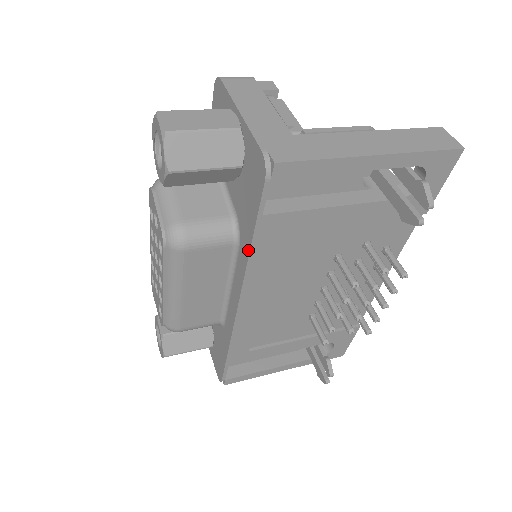
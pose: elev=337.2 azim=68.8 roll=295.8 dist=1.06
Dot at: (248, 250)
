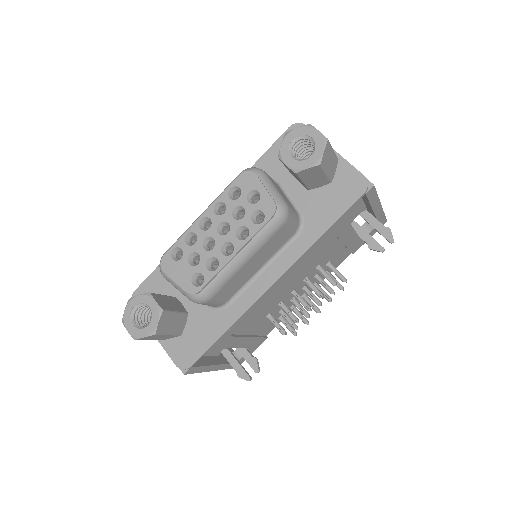
Dot at: (317, 237)
